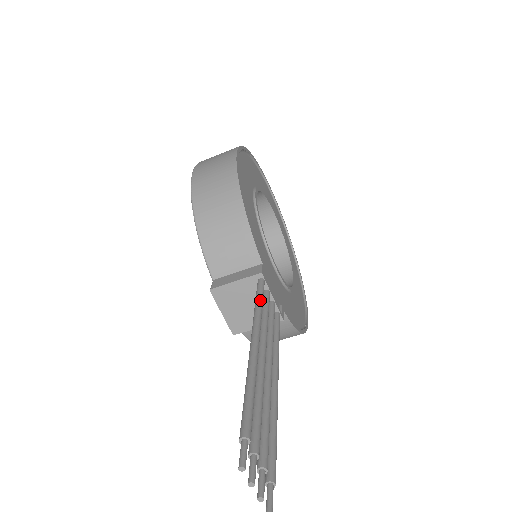
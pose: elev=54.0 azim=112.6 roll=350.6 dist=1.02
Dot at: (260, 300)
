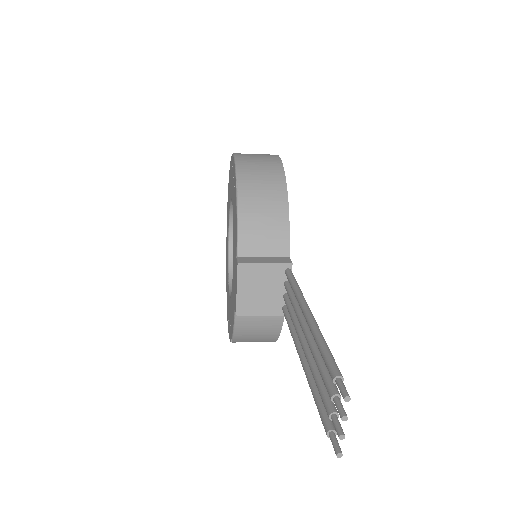
Dot at: (297, 284)
